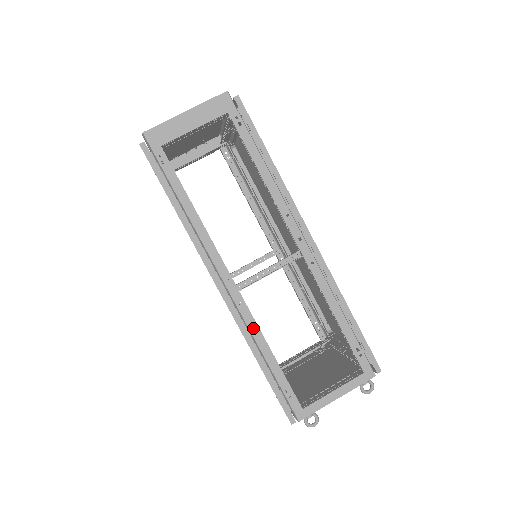
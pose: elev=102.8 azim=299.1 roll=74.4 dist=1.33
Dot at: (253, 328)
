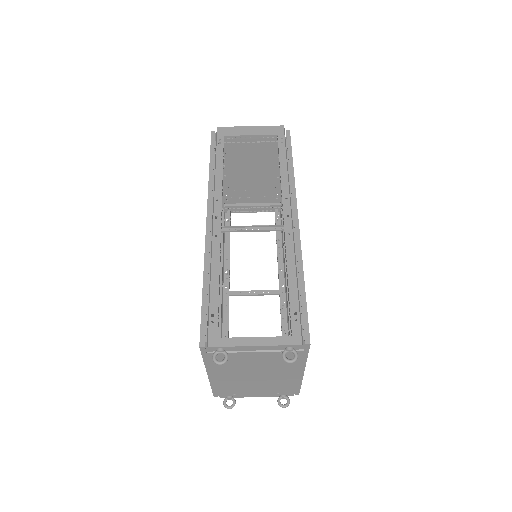
Dot at: (215, 256)
